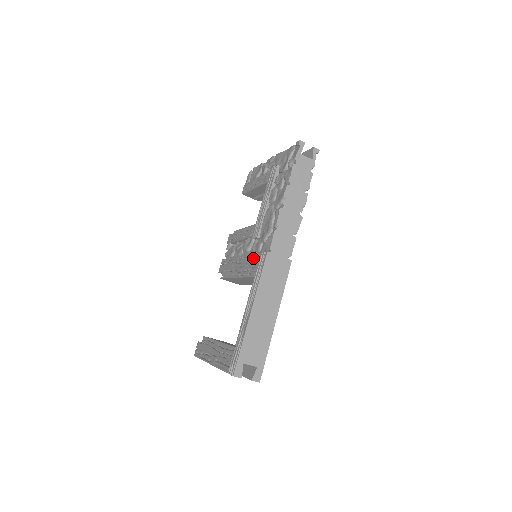
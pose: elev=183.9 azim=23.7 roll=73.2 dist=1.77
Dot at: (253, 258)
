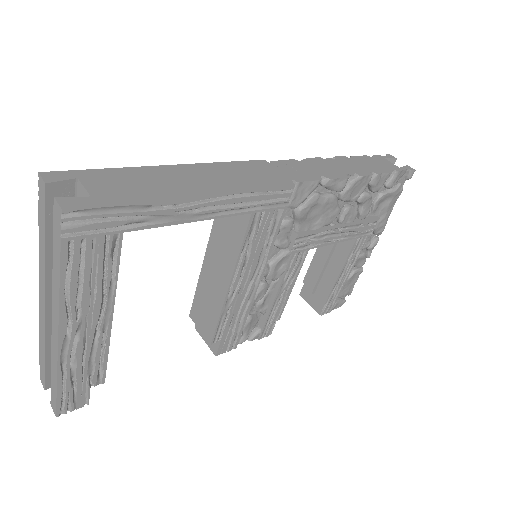
Dot at: occluded
